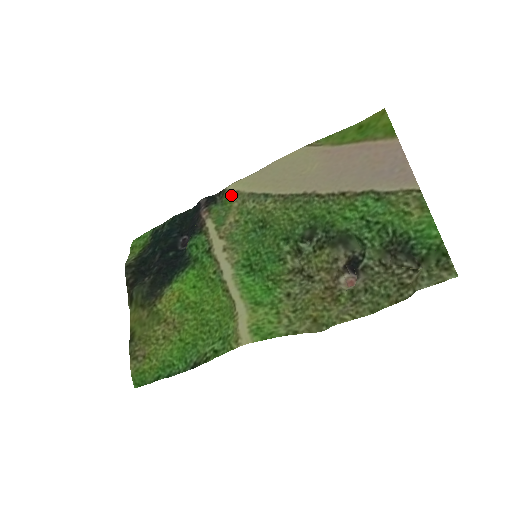
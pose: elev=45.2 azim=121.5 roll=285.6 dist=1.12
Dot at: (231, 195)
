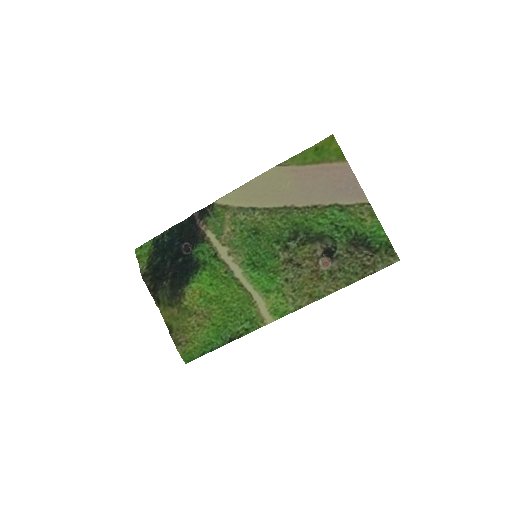
Dot at: (221, 209)
